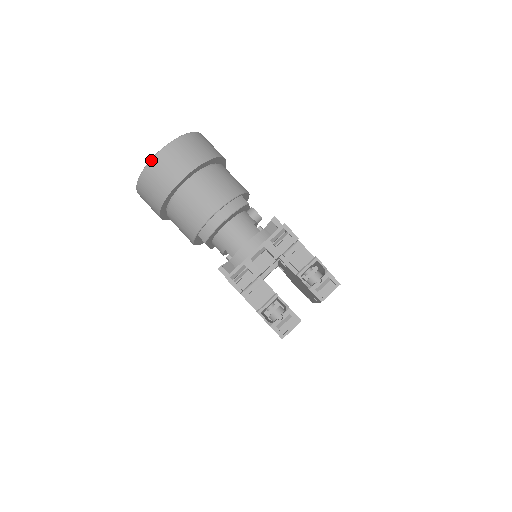
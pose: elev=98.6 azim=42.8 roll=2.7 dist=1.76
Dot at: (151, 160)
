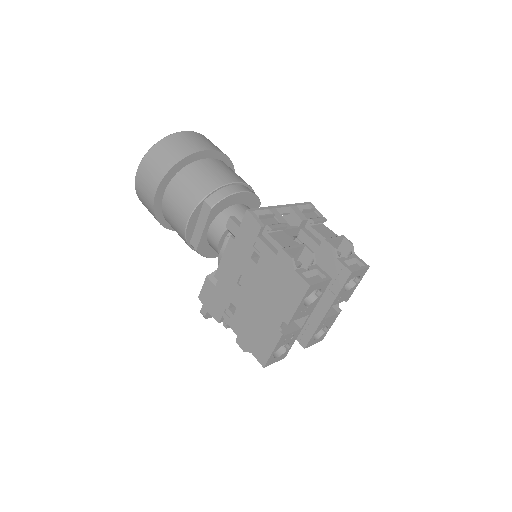
Dot at: (177, 132)
